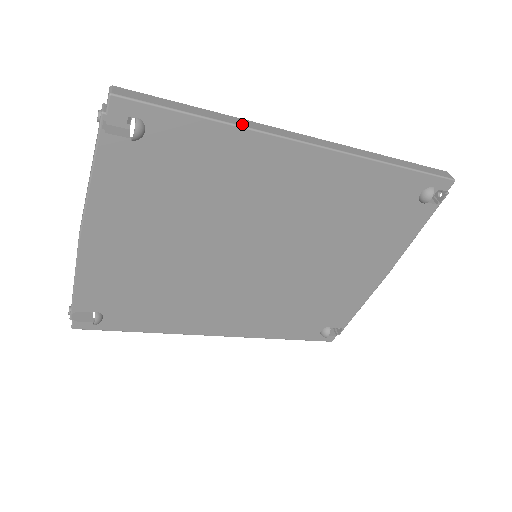
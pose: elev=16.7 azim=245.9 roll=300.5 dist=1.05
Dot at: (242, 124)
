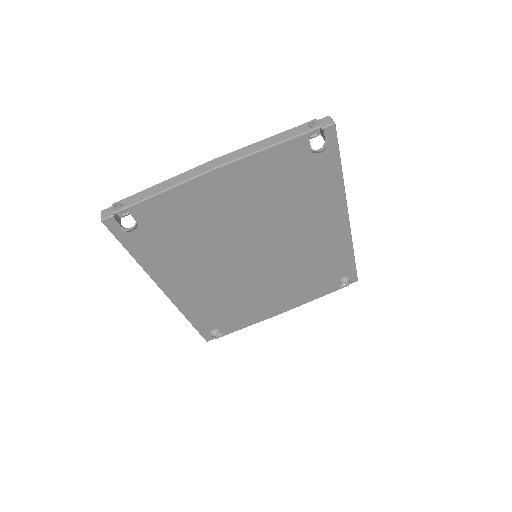
Dot at: occluded
